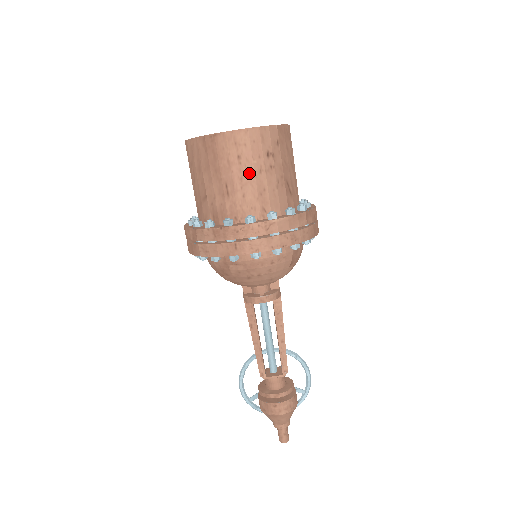
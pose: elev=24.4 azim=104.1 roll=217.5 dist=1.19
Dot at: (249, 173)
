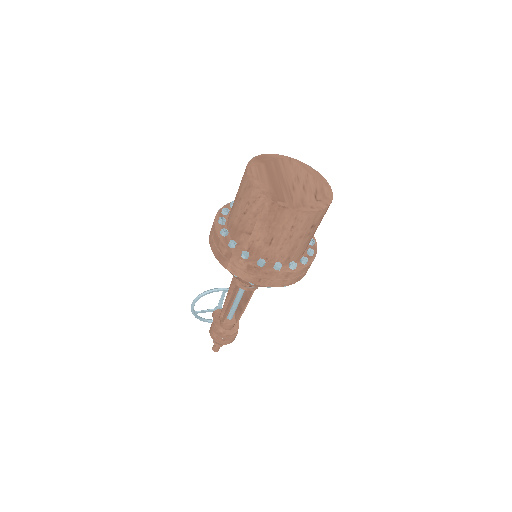
Dot at: (293, 237)
